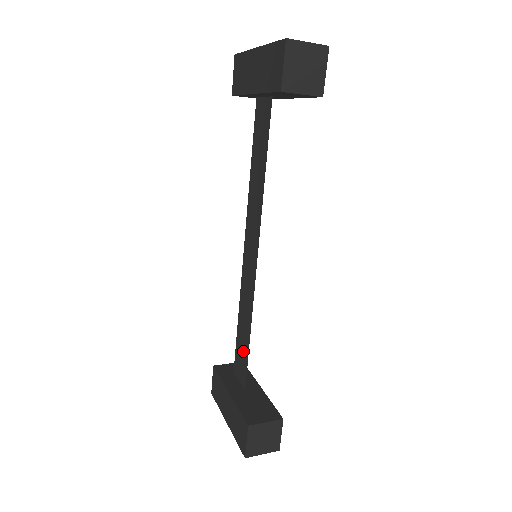
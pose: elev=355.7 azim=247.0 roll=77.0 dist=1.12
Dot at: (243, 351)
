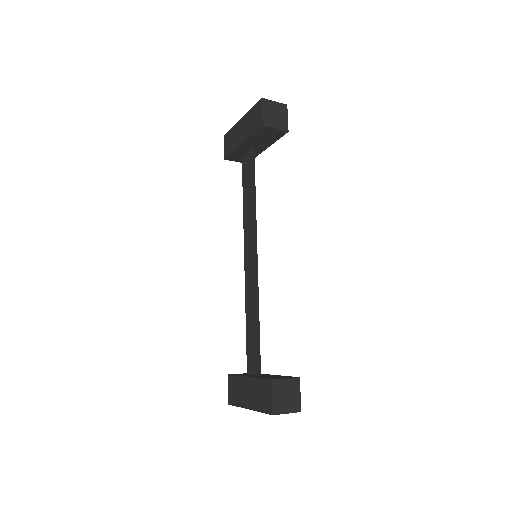
Dot at: (254, 343)
